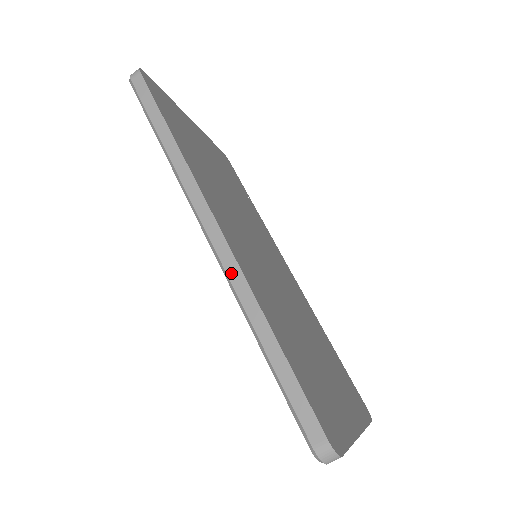
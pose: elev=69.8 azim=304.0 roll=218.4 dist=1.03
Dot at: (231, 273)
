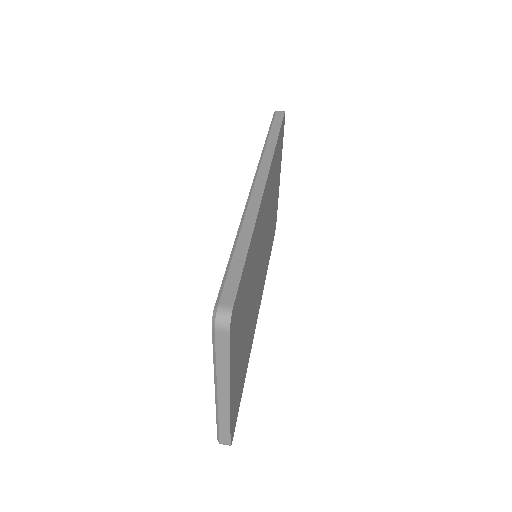
Dot at: (252, 204)
